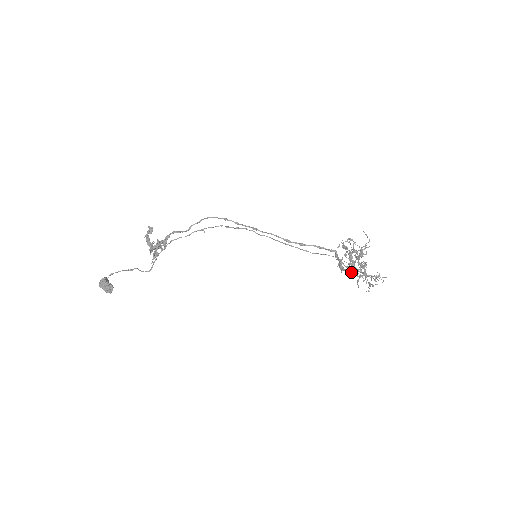
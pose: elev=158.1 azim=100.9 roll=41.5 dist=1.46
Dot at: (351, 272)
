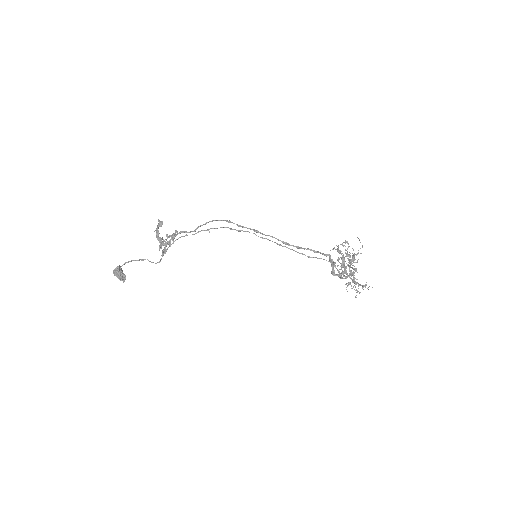
Dot at: (342, 277)
